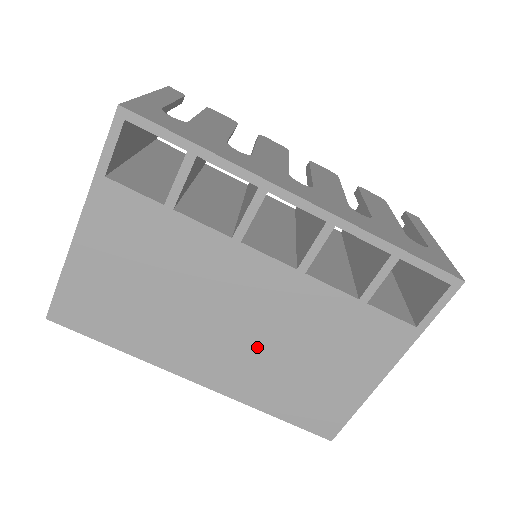
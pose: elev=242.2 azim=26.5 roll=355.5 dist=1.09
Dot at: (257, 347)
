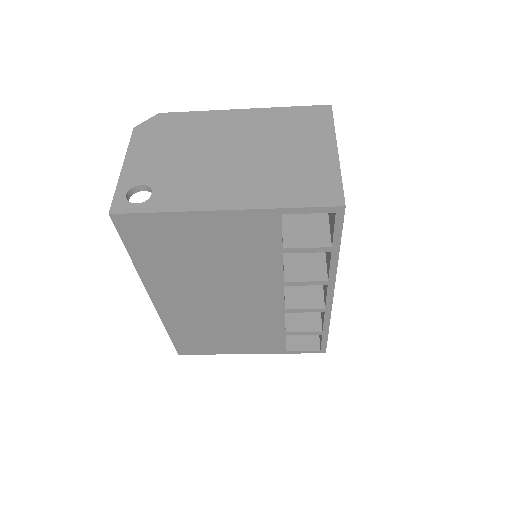
Dot at: (213, 313)
